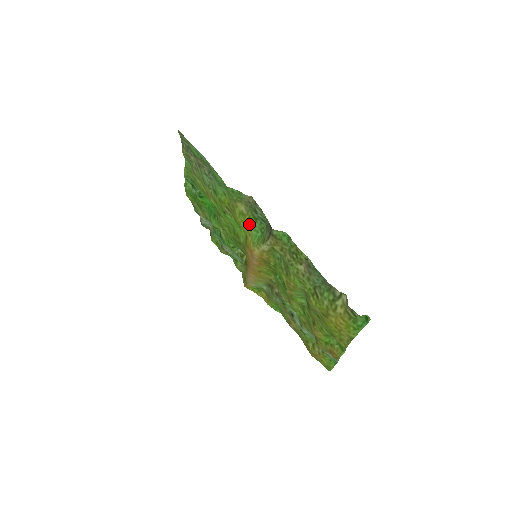
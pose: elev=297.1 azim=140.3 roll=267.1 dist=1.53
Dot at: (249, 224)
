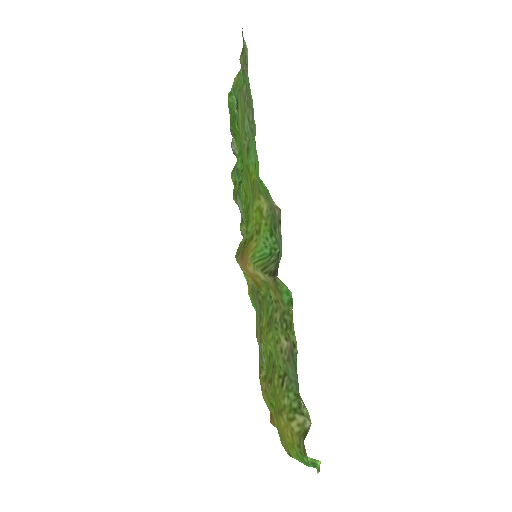
Dot at: (261, 230)
